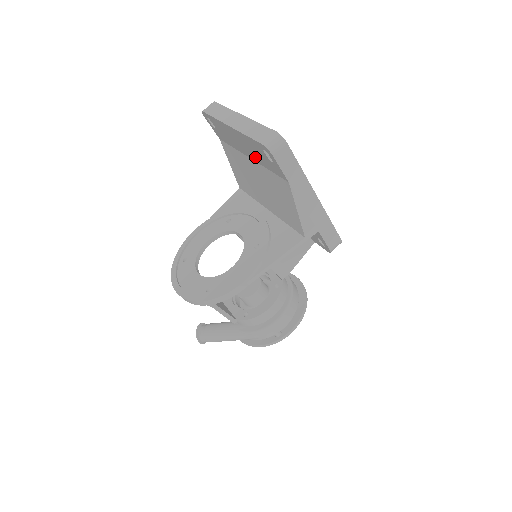
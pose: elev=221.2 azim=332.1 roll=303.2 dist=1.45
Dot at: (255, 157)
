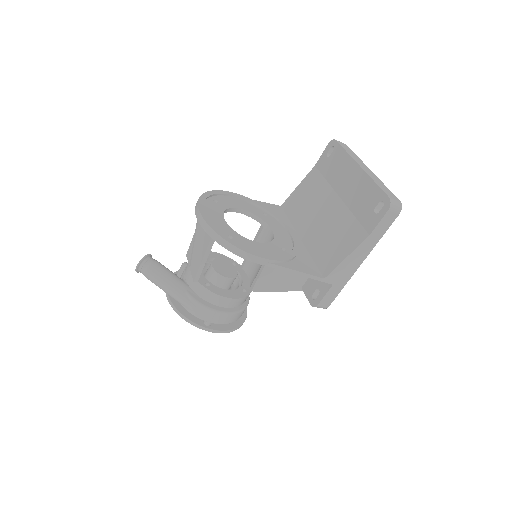
Dot at: (352, 200)
